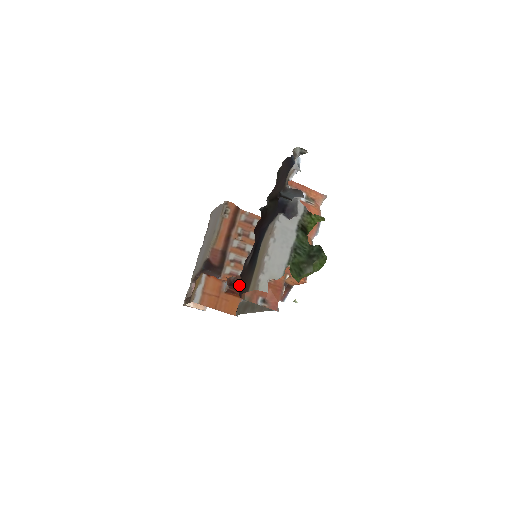
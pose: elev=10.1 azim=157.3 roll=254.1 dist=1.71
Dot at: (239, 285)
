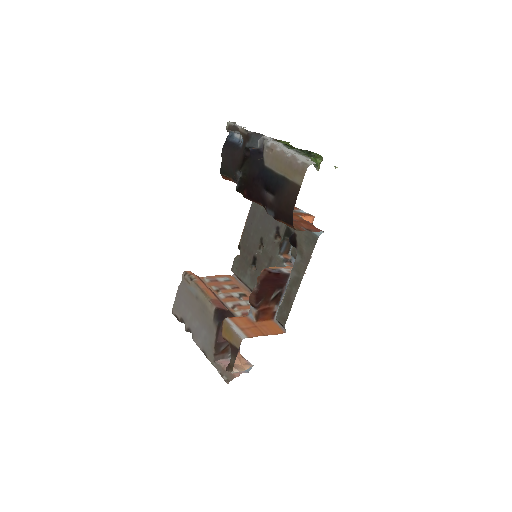
Dot at: (266, 287)
